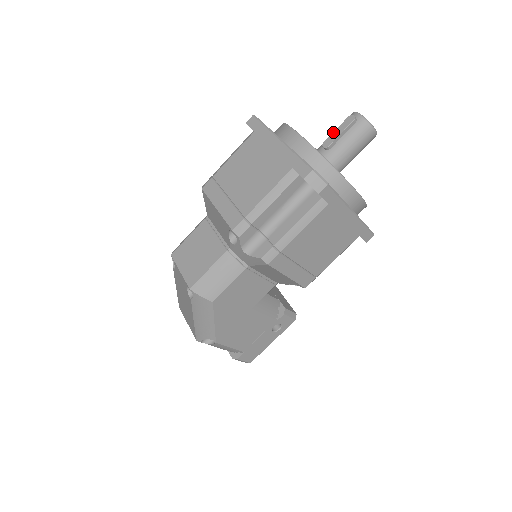
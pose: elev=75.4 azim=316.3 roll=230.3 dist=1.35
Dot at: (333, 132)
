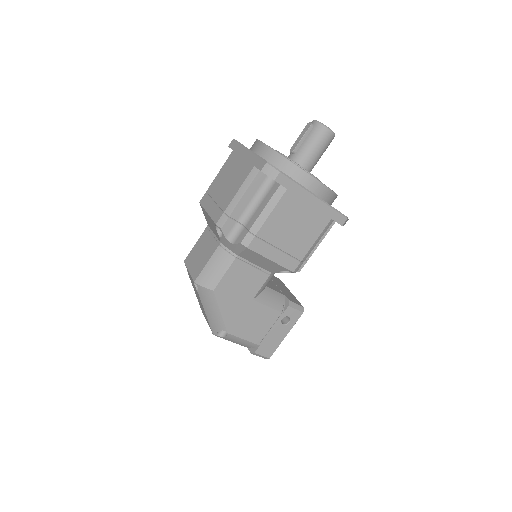
Dot at: (297, 139)
